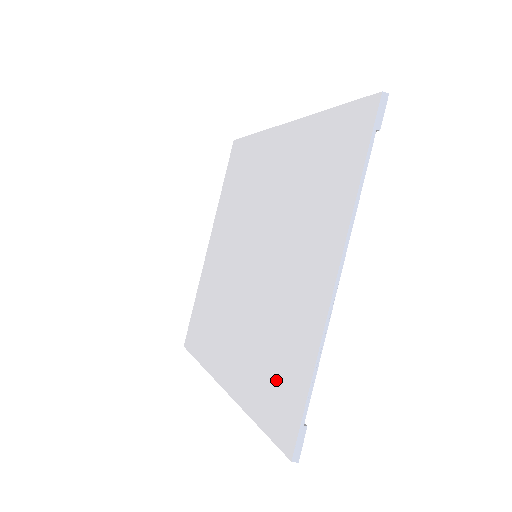
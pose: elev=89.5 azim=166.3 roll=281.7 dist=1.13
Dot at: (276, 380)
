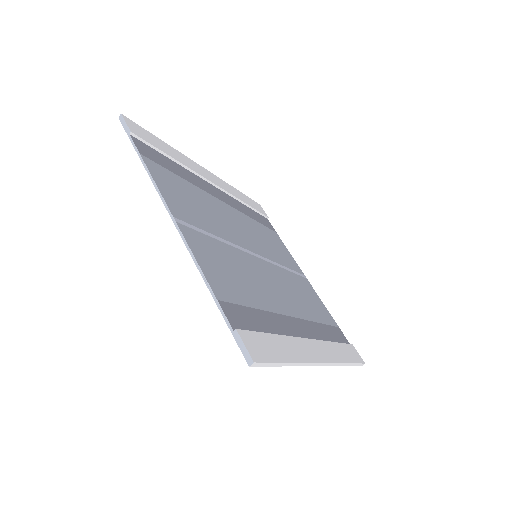
Dot at: (252, 320)
